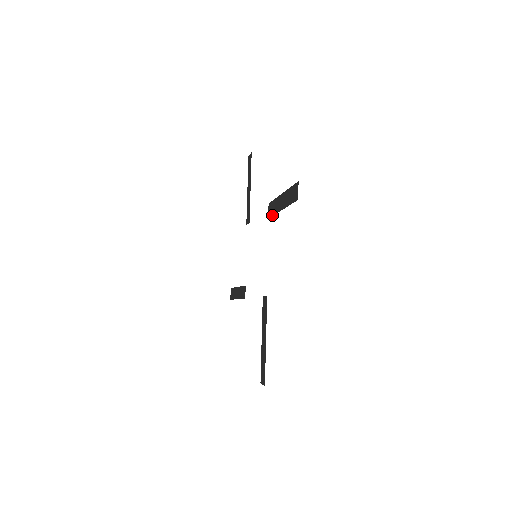
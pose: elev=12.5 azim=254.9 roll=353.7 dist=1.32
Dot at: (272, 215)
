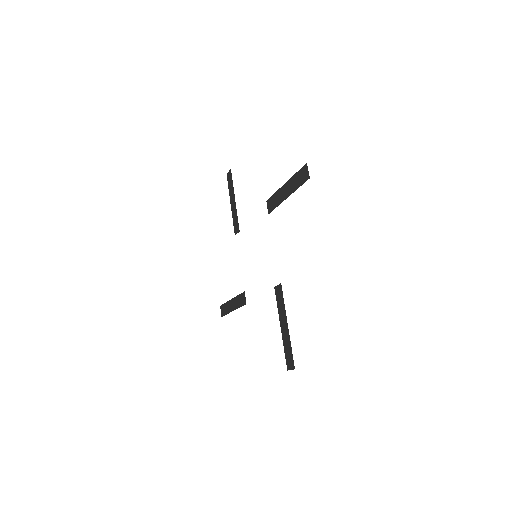
Dot at: (274, 208)
